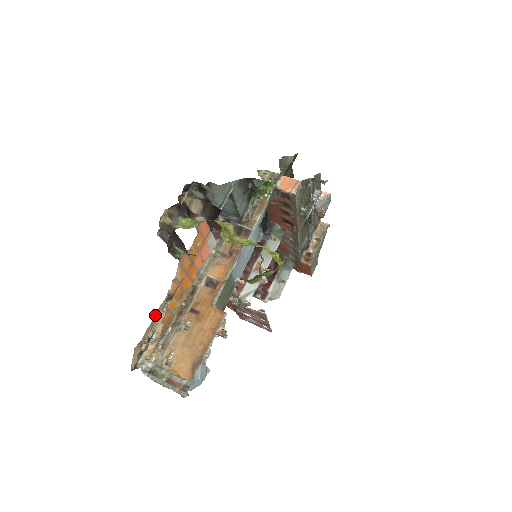
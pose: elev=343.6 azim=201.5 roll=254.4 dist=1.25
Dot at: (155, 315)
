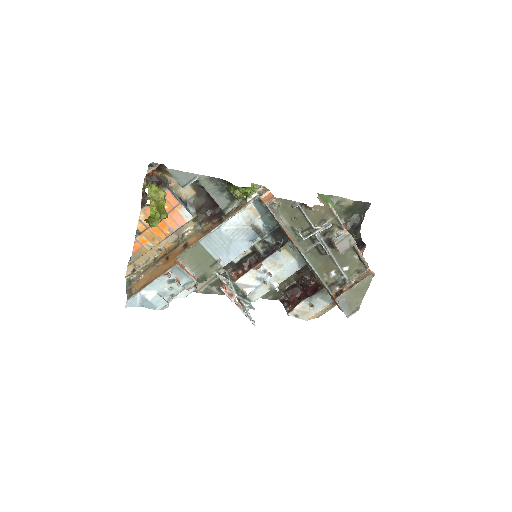
Dot at: (149, 251)
